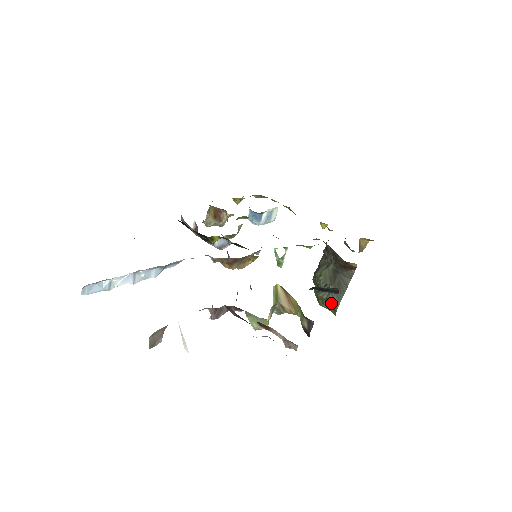
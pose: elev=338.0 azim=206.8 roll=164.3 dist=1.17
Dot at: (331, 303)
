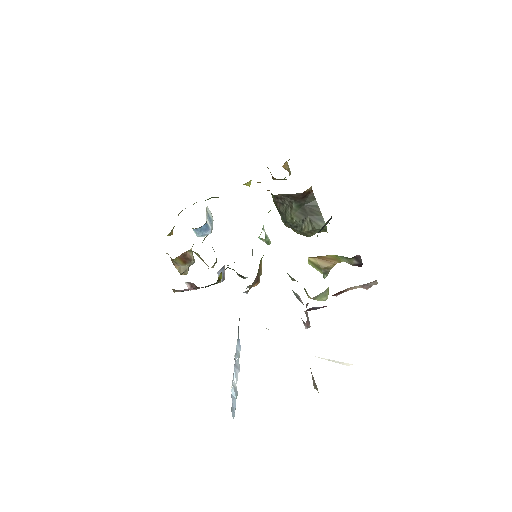
Dot at: (319, 228)
